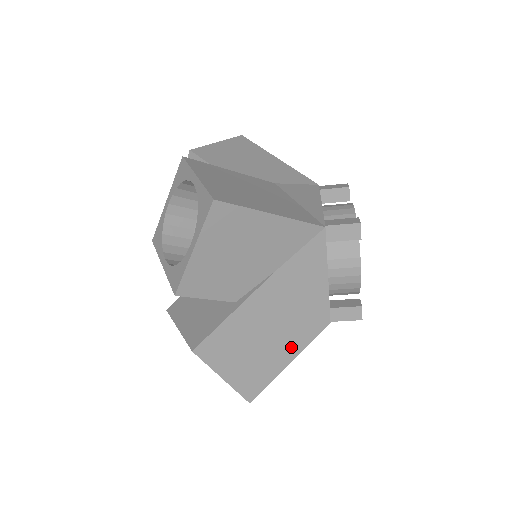
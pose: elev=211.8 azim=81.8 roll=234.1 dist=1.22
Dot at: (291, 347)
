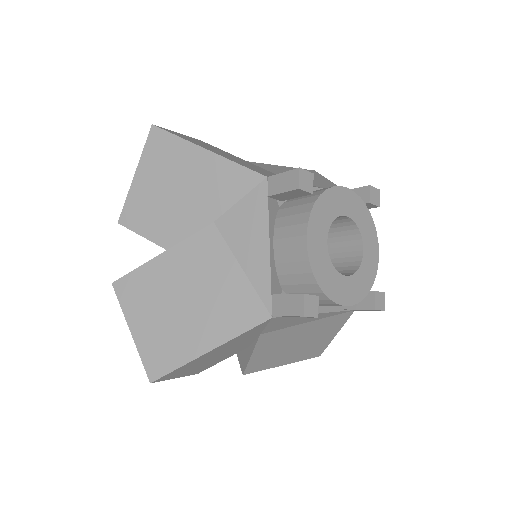
Dot at: (326, 334)
